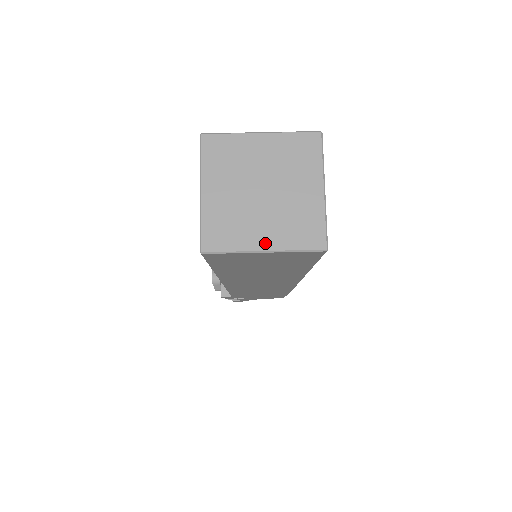
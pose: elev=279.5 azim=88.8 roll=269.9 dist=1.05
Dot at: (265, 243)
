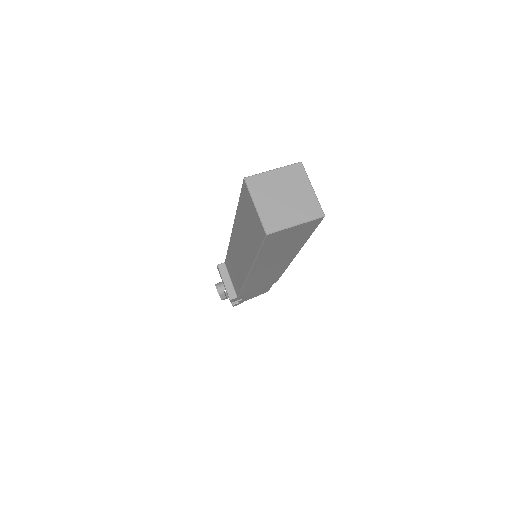
Dot at: (295, 221)
